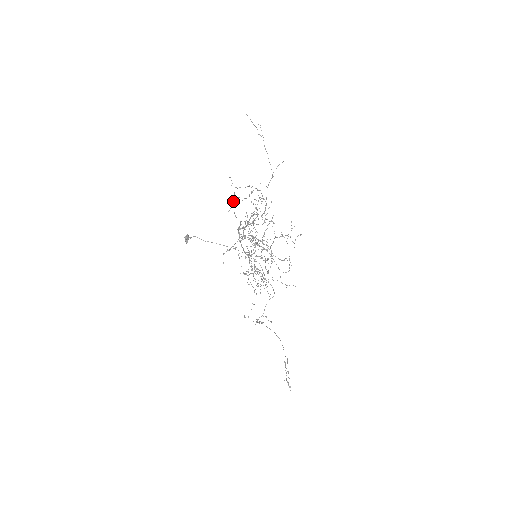
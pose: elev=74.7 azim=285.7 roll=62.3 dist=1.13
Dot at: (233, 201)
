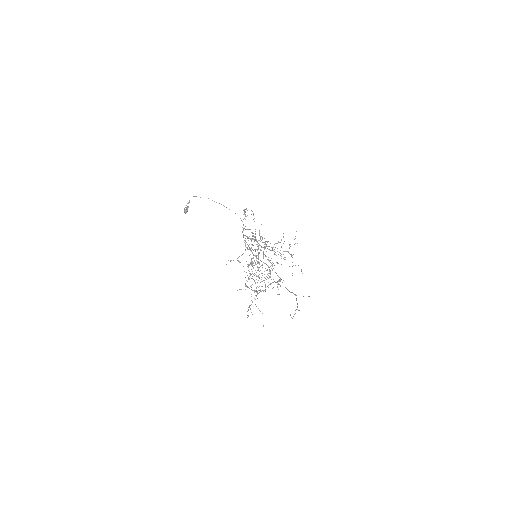
Dot at: occluded
